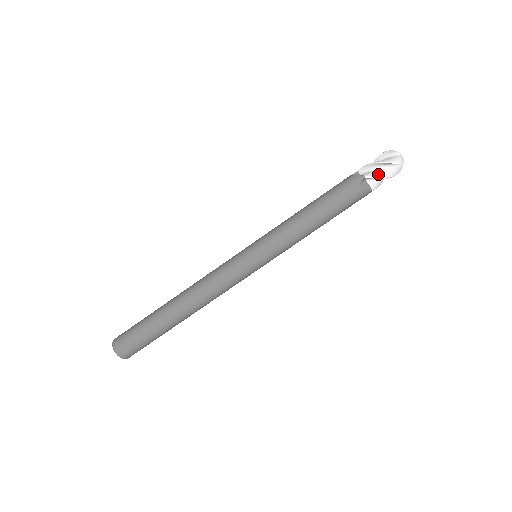
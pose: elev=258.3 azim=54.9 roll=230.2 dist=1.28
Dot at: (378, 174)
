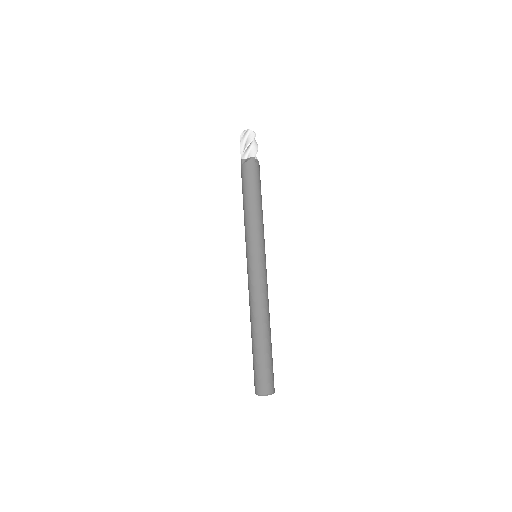
Dot at: (244, 150)
